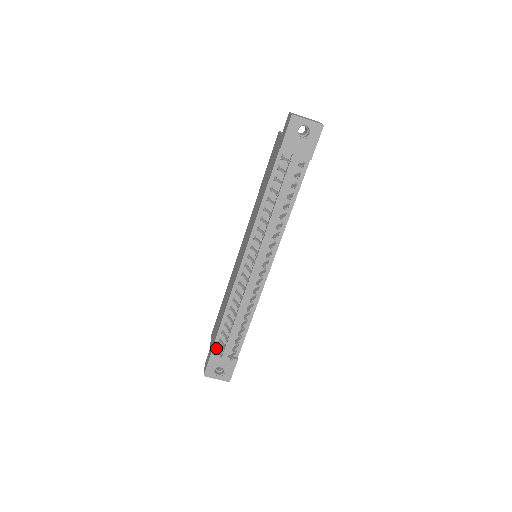
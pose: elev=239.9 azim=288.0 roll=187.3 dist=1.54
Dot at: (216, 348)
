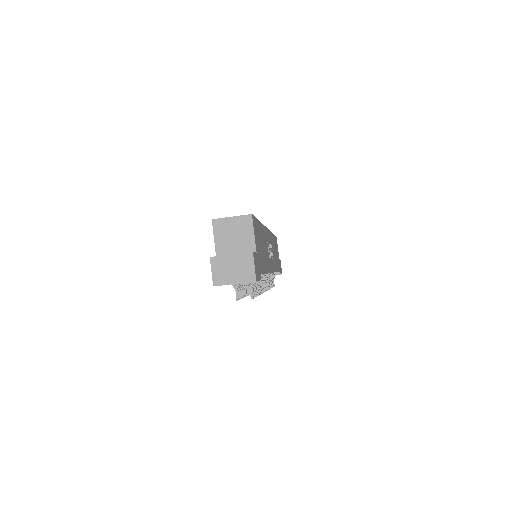
Dot at: occluded
